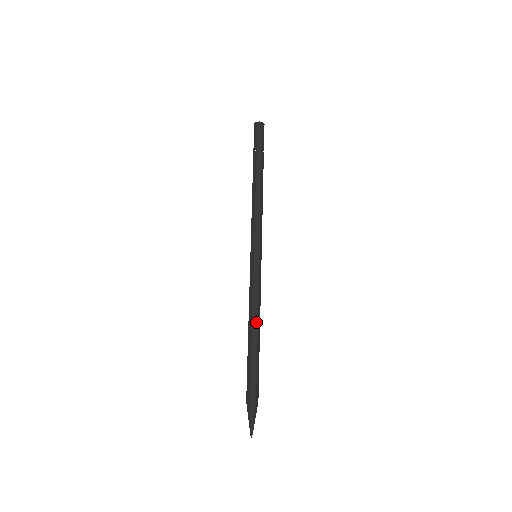
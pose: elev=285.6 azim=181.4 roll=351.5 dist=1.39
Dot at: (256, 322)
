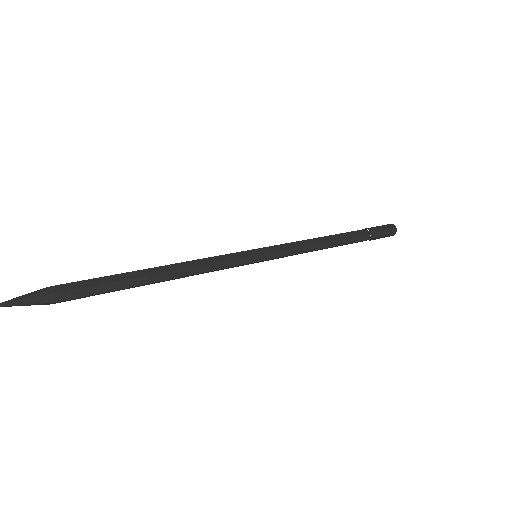
Dot at: (174, 268)
